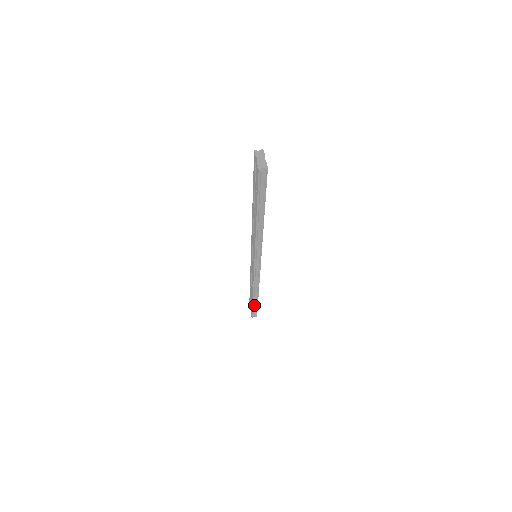
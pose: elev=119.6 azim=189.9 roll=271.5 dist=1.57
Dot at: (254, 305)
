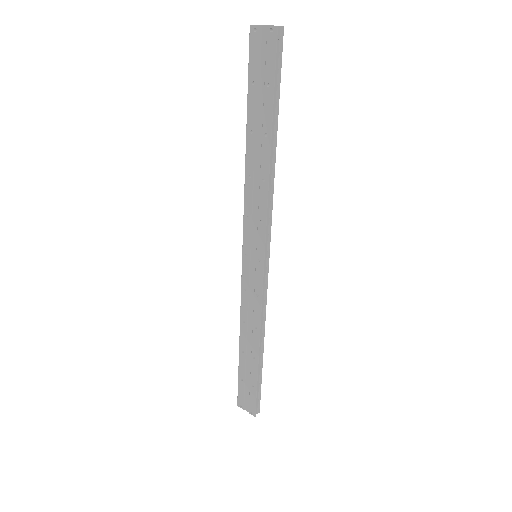
Dot at: (257, 379)
